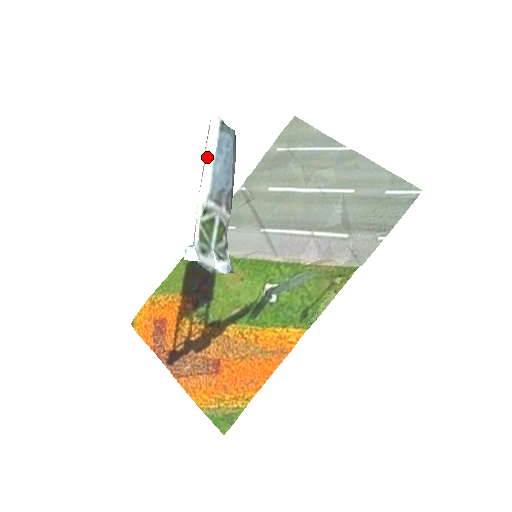
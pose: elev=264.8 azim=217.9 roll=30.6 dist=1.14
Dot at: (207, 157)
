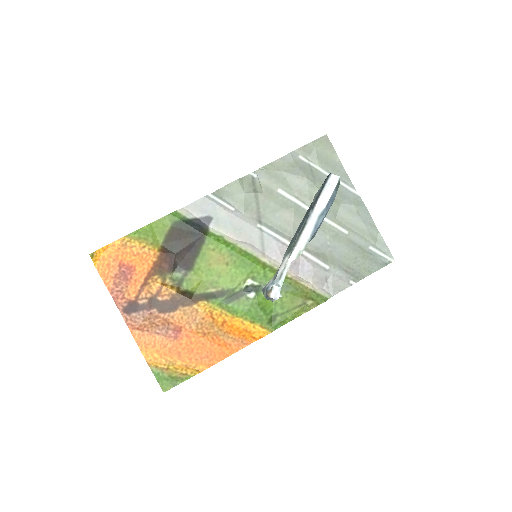
Dot at: (318, 209)
